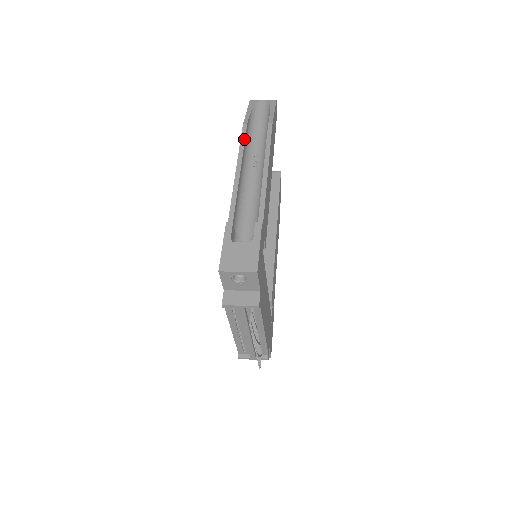
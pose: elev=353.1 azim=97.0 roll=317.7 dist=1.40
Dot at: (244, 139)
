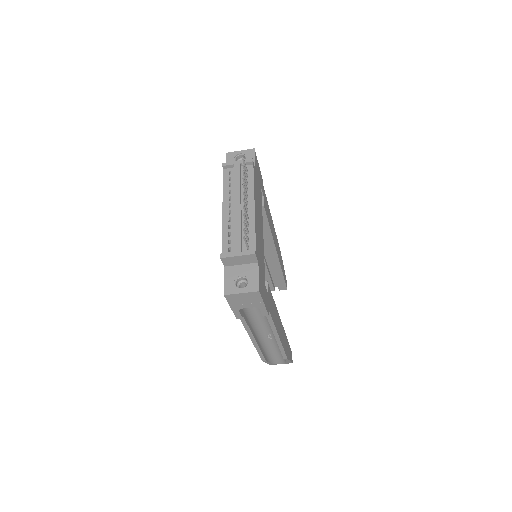
Dot at: occluded
